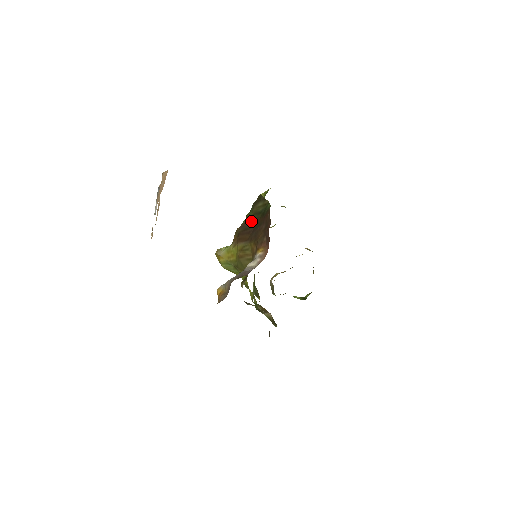
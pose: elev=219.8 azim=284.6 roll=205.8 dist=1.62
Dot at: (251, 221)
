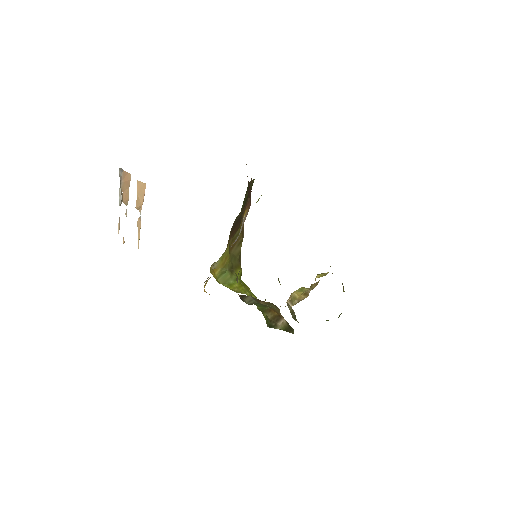
Dot at: (241, 211)
